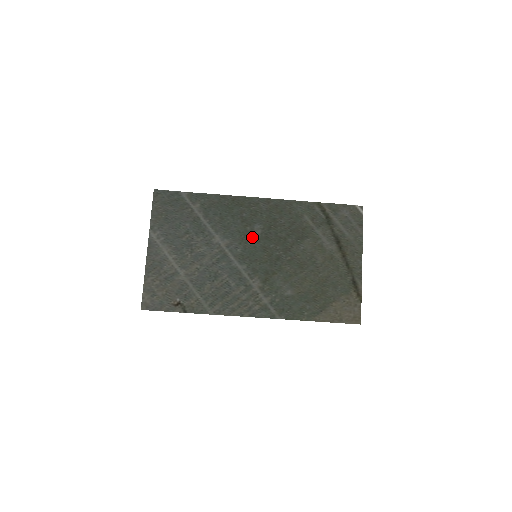
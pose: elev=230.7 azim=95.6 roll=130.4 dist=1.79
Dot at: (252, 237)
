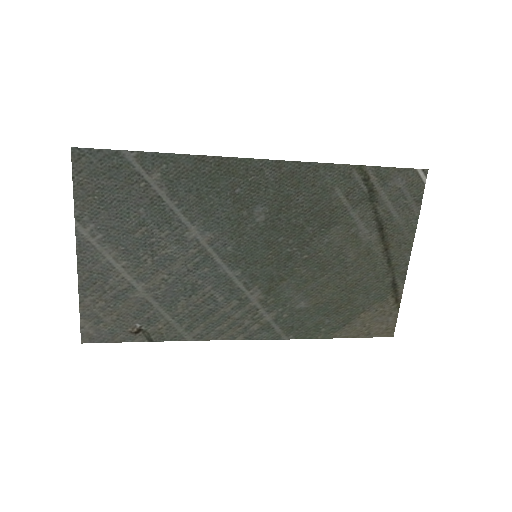
Dot at: (250, 227)
